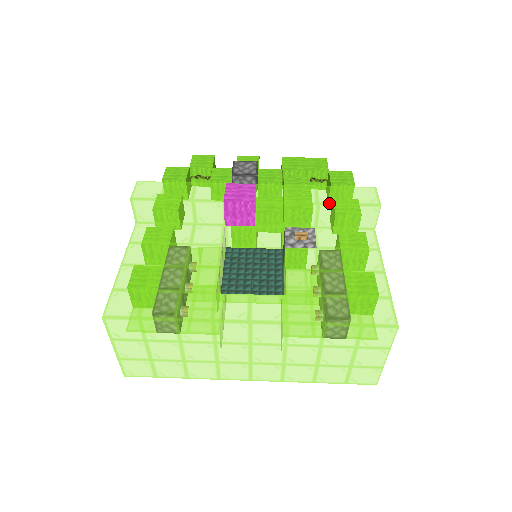
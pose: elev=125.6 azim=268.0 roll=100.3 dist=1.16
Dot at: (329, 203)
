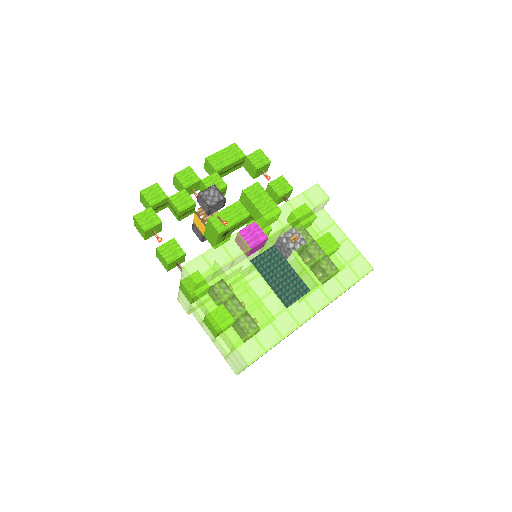
Dot at: (305, 213)
